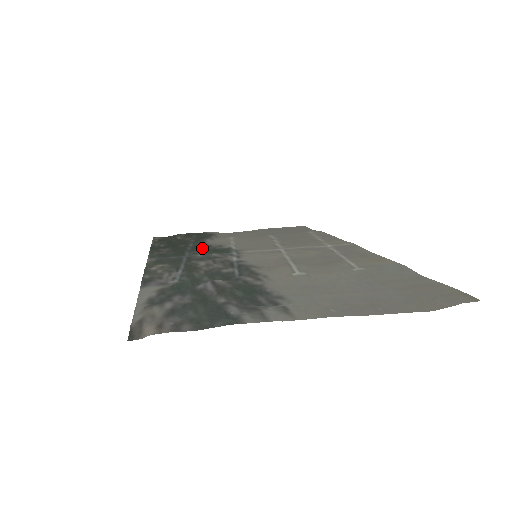
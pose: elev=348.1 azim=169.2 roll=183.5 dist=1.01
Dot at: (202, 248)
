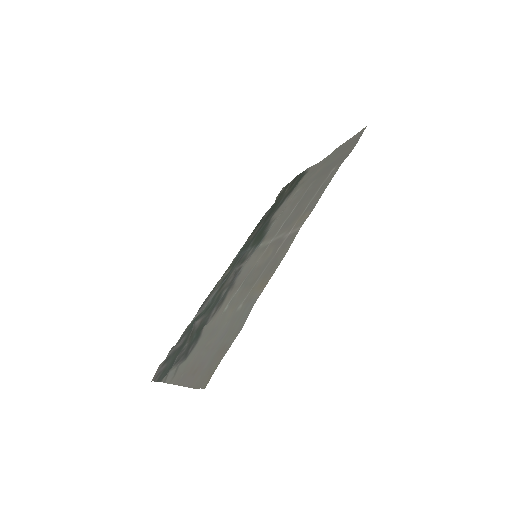
Dot at: (263, 230)
